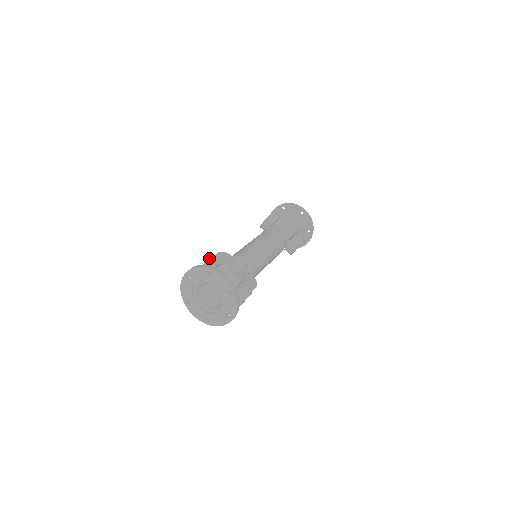
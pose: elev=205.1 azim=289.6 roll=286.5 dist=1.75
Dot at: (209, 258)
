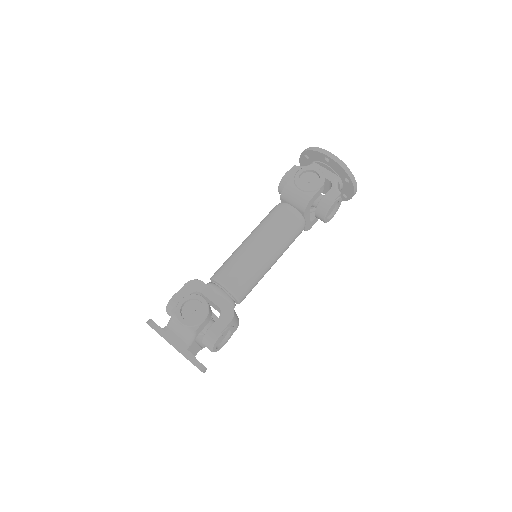
Dot at: (171, 298)
